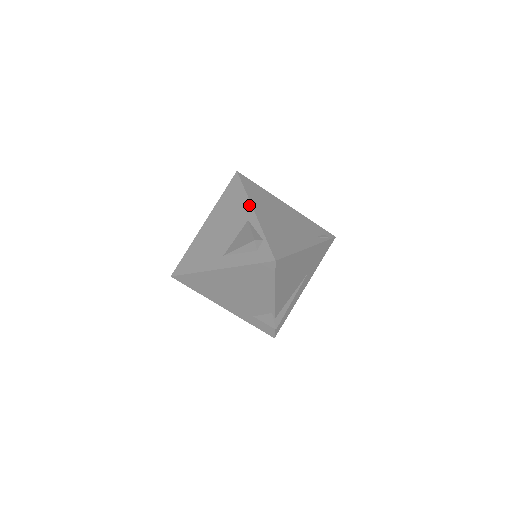
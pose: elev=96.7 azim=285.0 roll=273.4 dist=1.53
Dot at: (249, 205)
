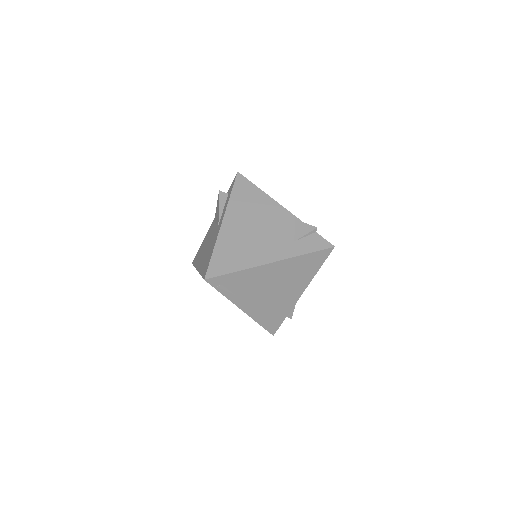
Dot at: (209, 229)
